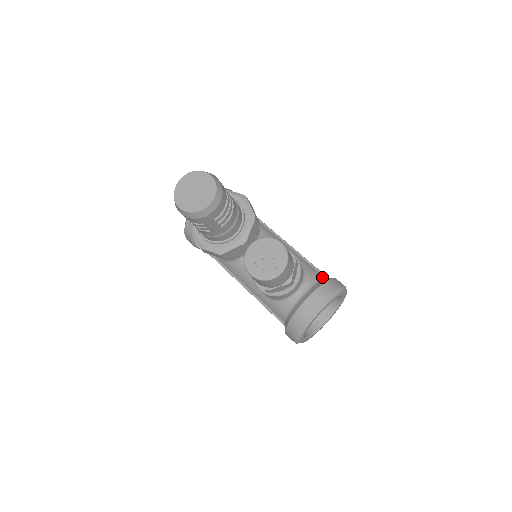
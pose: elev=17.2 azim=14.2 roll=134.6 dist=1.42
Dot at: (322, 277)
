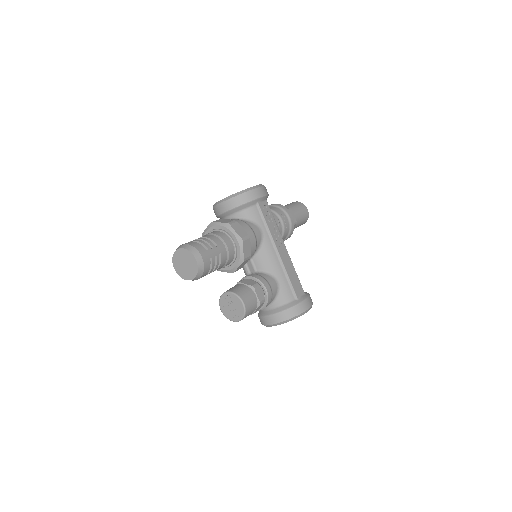
Dot at: (292, 298)
